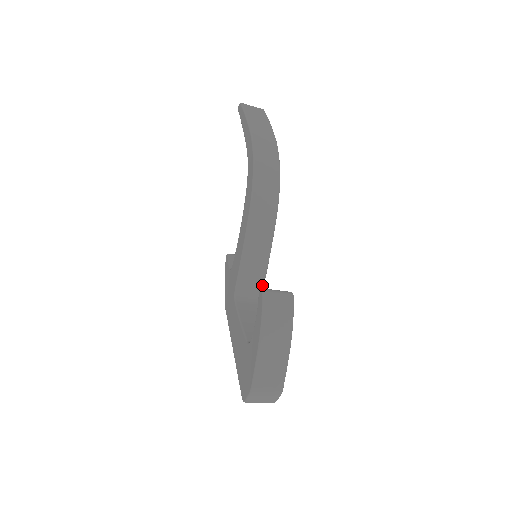
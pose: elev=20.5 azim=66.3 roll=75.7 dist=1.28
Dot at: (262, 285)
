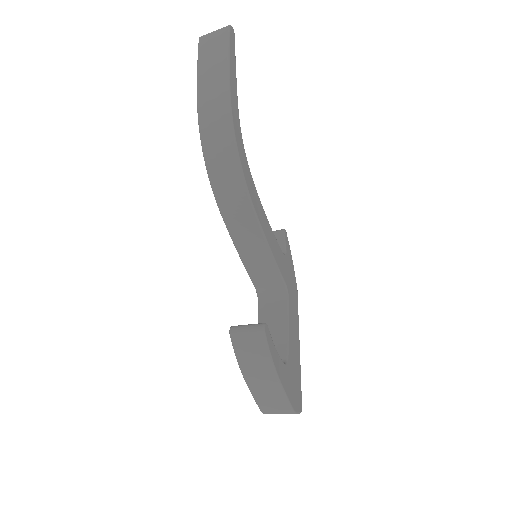
Dot at: (280, 279)
